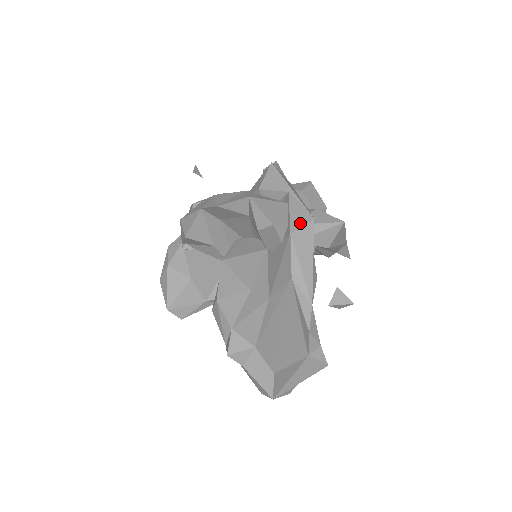
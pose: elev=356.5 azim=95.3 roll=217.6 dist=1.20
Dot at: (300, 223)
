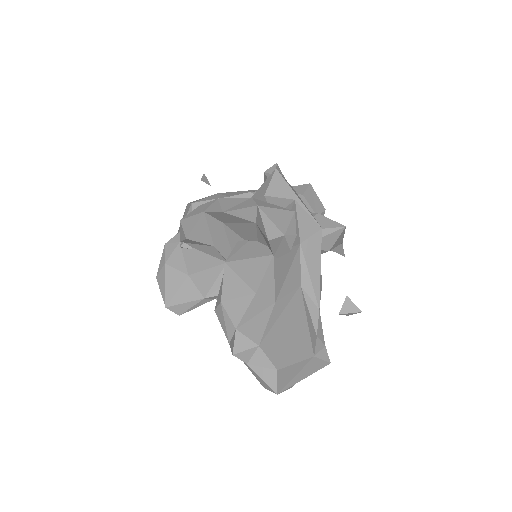
Dot at: (309, 233)
